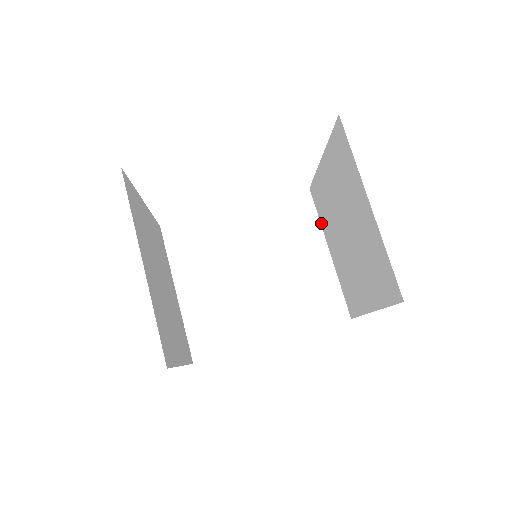
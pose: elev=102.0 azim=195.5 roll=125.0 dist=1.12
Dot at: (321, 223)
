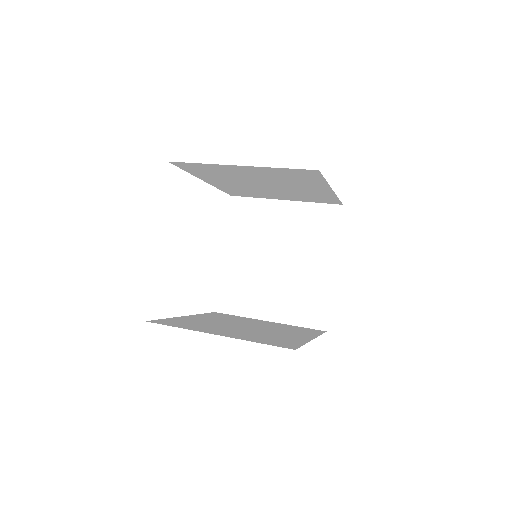
Dot at: (245, 315)
